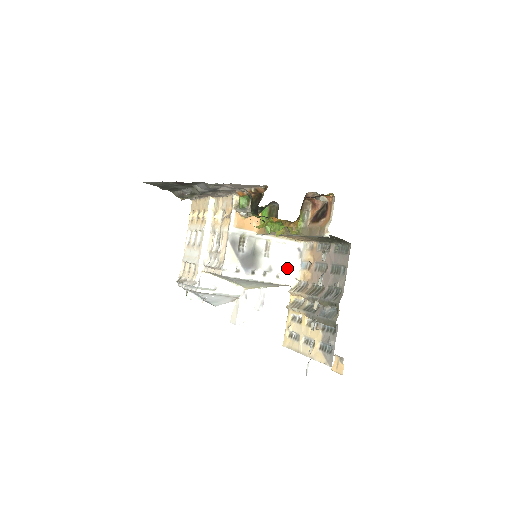
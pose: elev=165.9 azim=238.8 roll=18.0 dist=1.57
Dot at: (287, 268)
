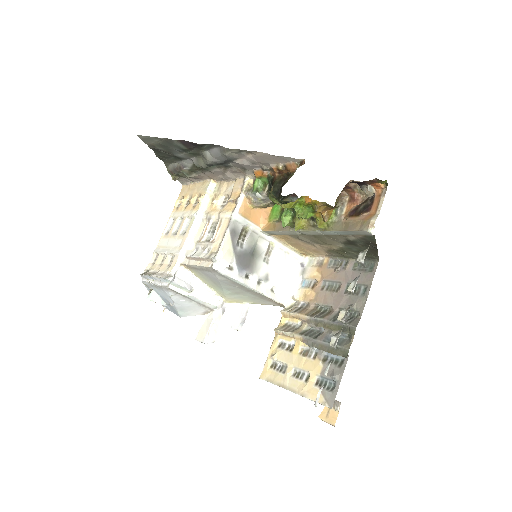
Dot at: (285, 283)
